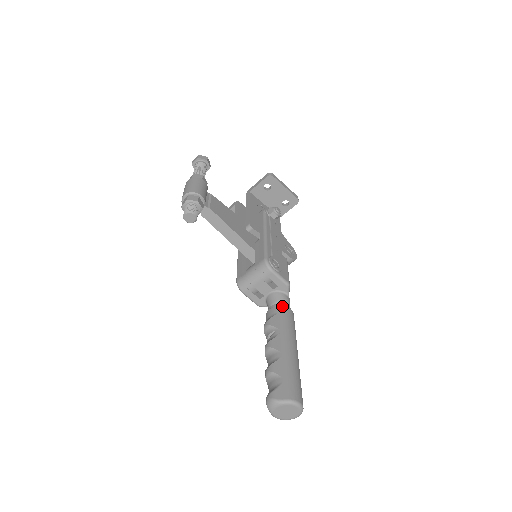
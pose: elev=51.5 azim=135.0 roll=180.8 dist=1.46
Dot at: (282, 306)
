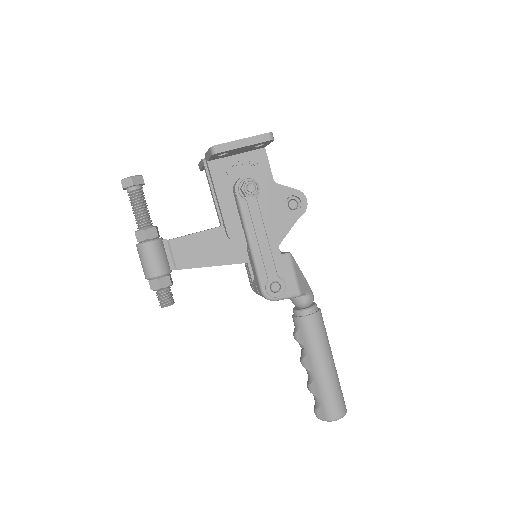
Dot at: (302, 318)
